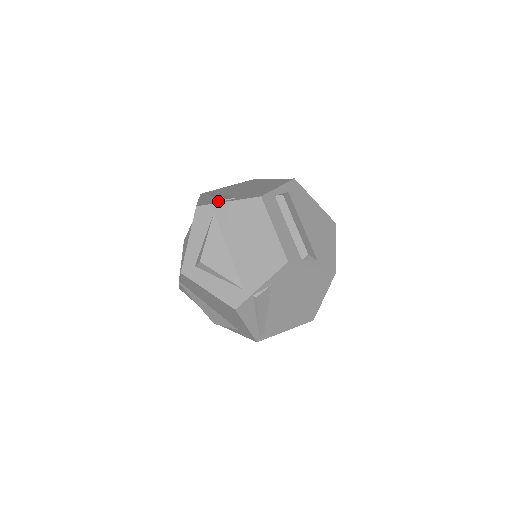
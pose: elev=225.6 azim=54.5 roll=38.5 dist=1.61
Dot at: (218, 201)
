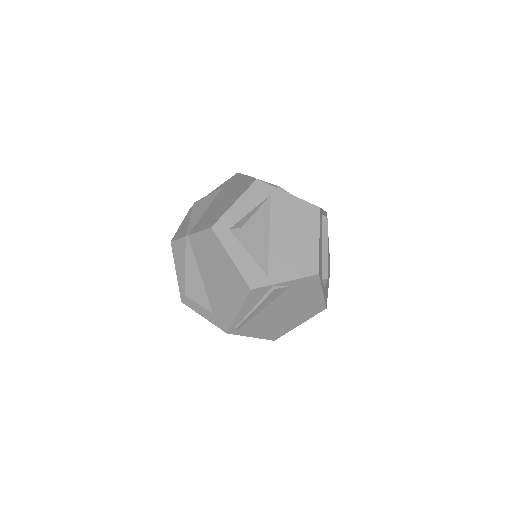
Dot at: (278, 187)
